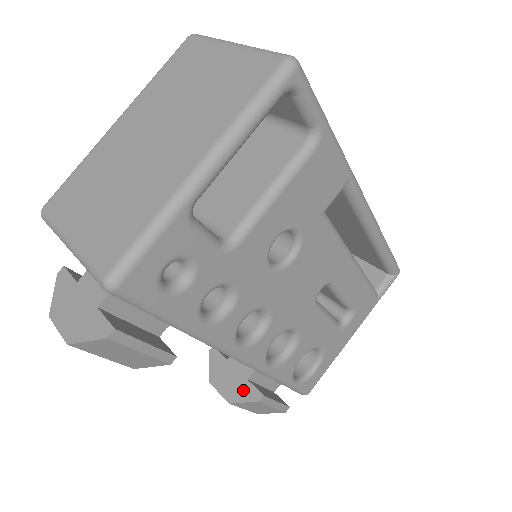
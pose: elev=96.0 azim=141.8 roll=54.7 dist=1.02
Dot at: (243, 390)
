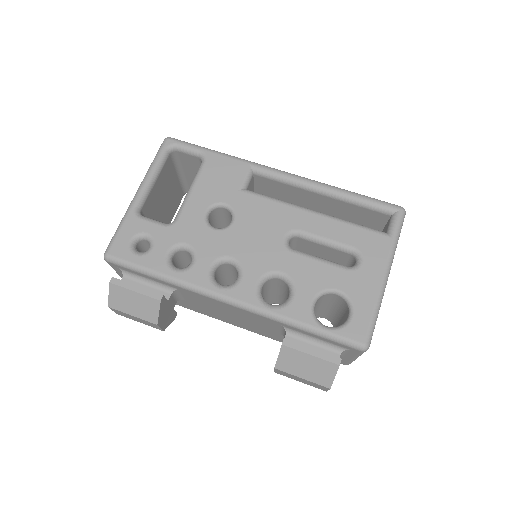
Dot at: occluded
